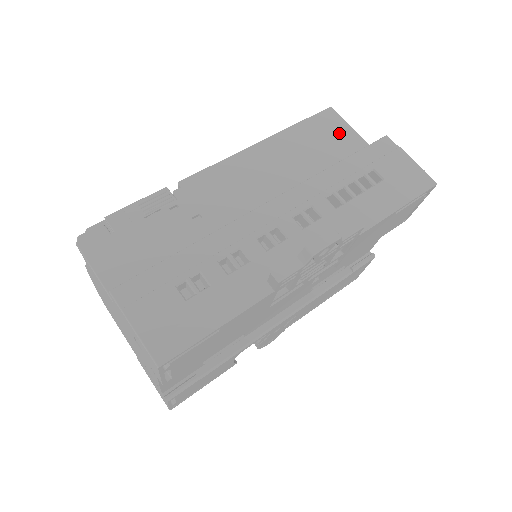
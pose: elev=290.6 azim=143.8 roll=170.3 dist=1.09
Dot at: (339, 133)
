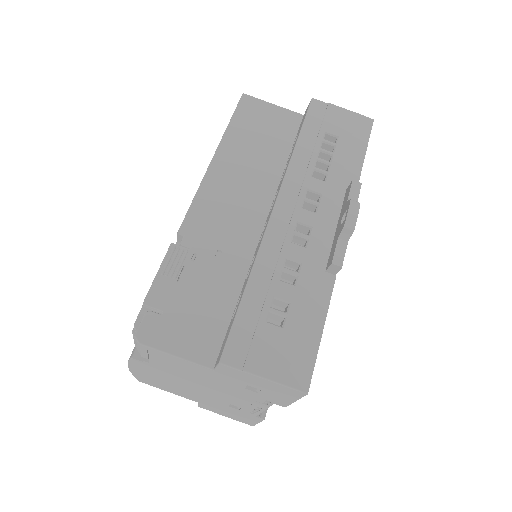
Dot at: (267, 114)
